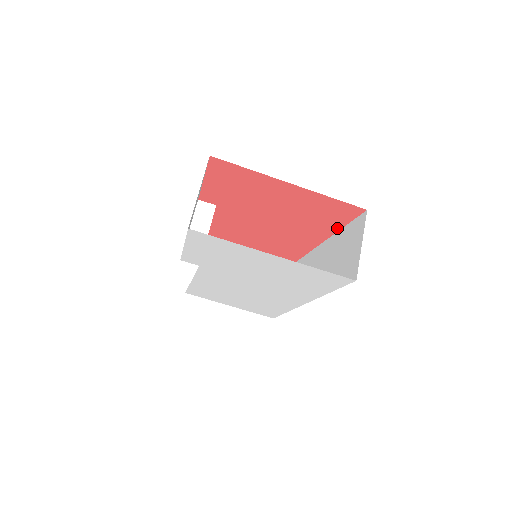
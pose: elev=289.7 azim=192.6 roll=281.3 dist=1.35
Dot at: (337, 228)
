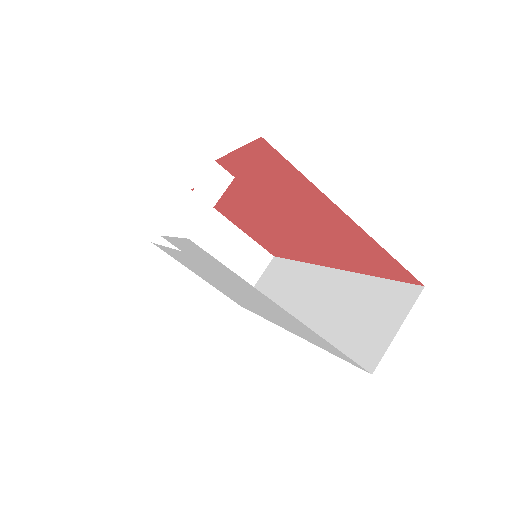
Dot at: (370, 273)
